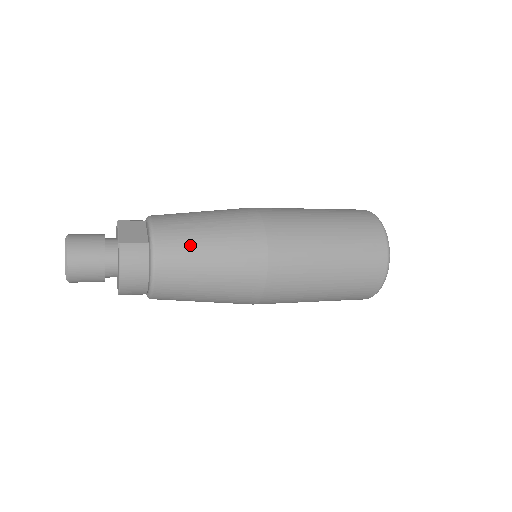
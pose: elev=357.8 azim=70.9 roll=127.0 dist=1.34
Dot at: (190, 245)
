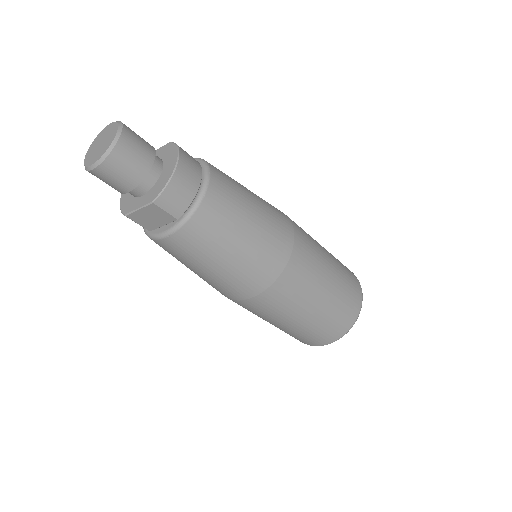
Dot at: occluded
